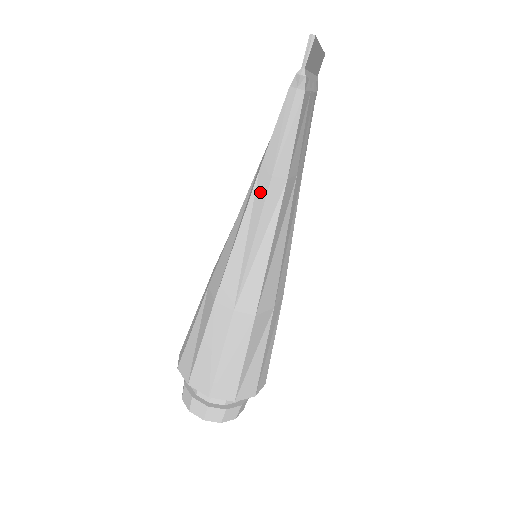
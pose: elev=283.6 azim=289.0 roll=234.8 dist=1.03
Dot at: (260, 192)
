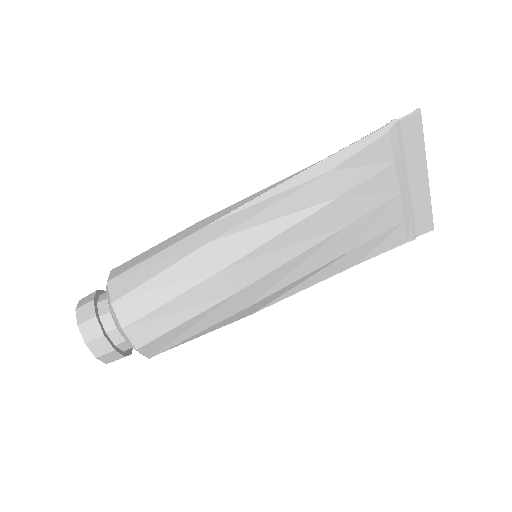
Dot at: (307, 169)
